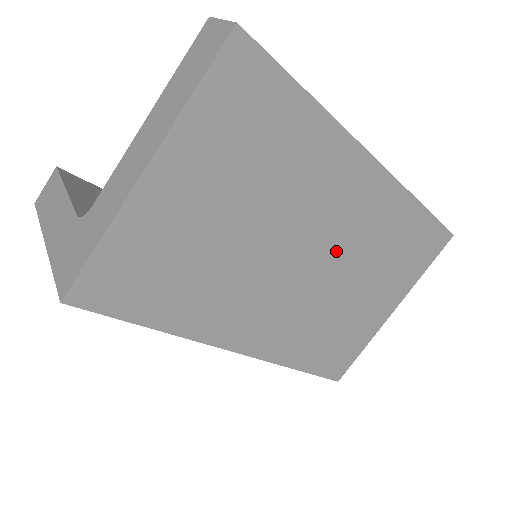
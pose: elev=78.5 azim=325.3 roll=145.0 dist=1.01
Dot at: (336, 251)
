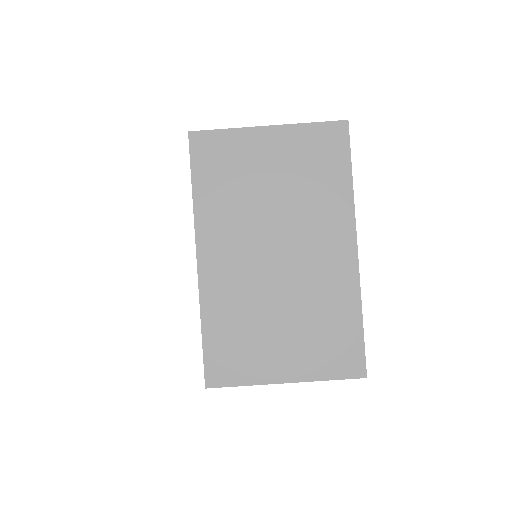
Dot at: (295, 273)
